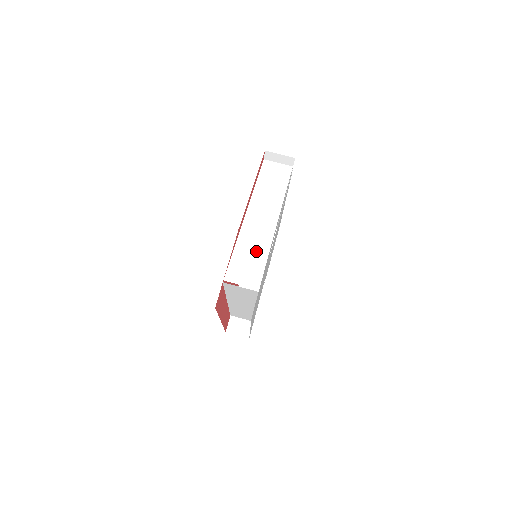
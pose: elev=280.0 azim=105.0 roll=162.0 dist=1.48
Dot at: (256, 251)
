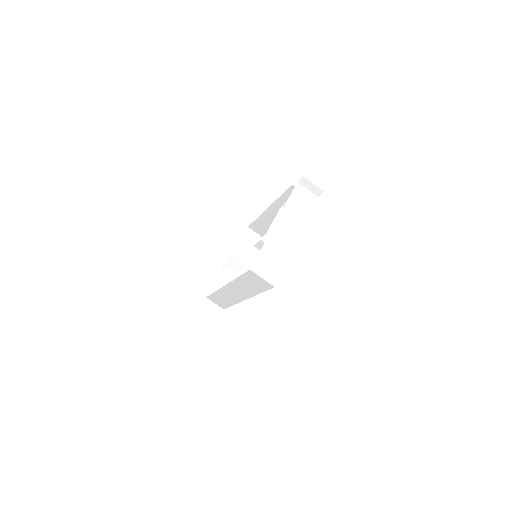
Dot at: (279, 254)
